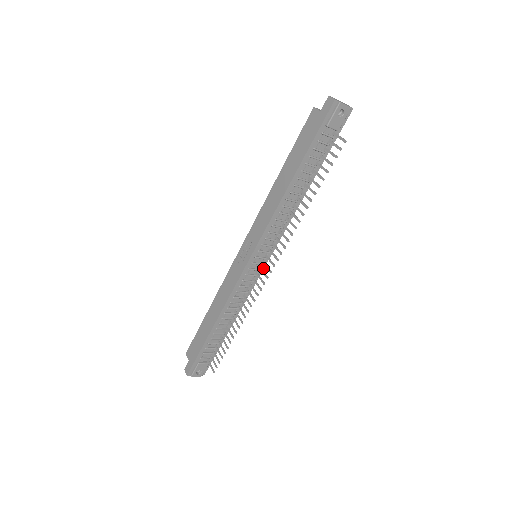
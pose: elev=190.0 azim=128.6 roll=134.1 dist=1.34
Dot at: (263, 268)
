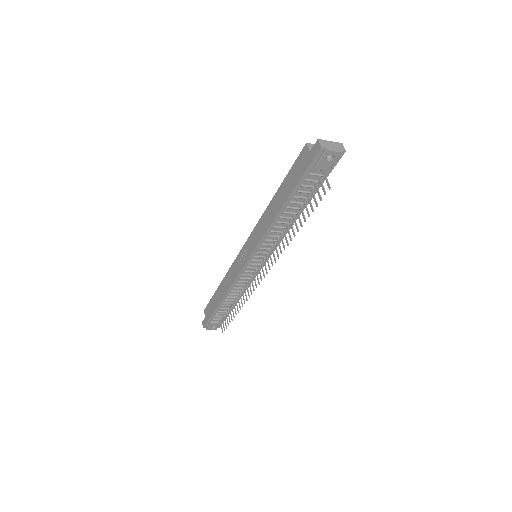
Dot at: (263, 266)
